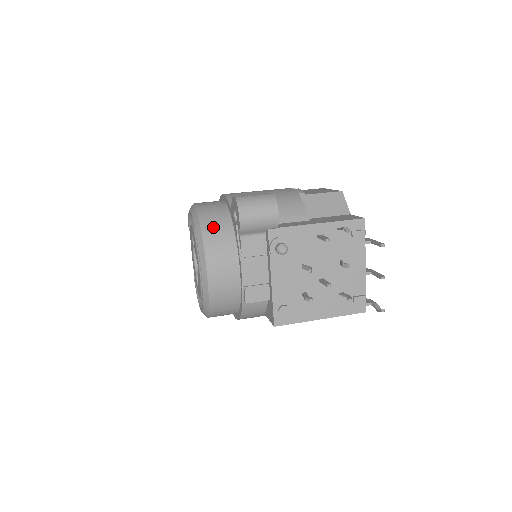
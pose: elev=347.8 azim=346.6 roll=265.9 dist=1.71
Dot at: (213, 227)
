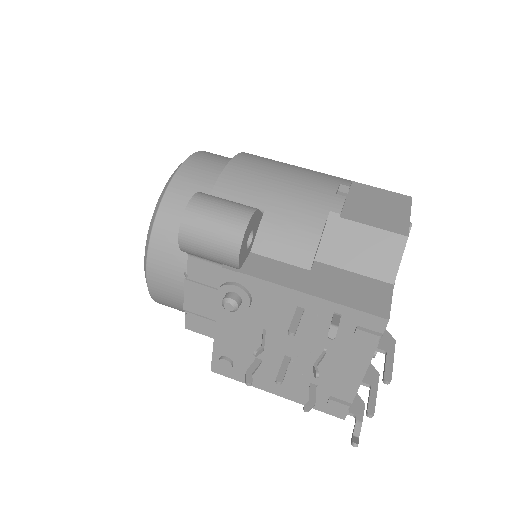
Dot at: (173, 215)
